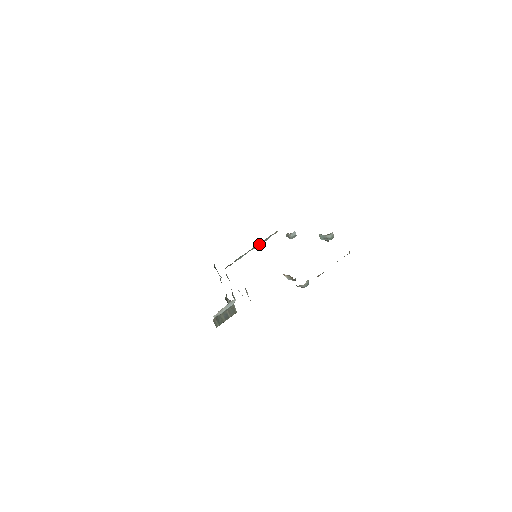
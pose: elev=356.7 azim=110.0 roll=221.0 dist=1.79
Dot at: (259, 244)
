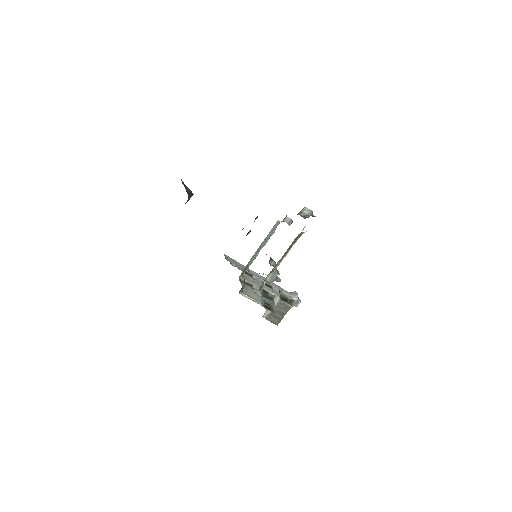
Dot at: (266, 240)
